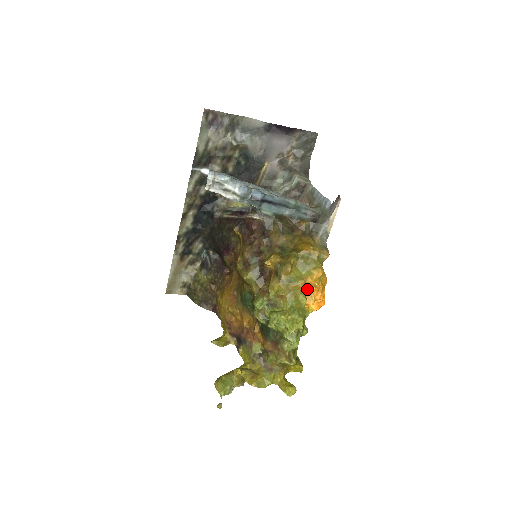
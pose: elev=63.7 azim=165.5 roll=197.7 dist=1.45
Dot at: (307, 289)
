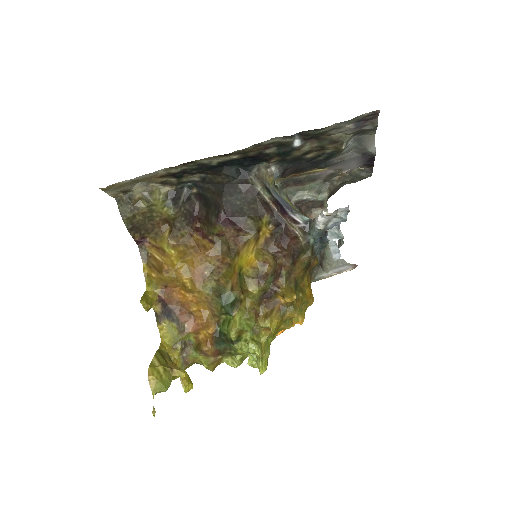
Dot at: occluded
